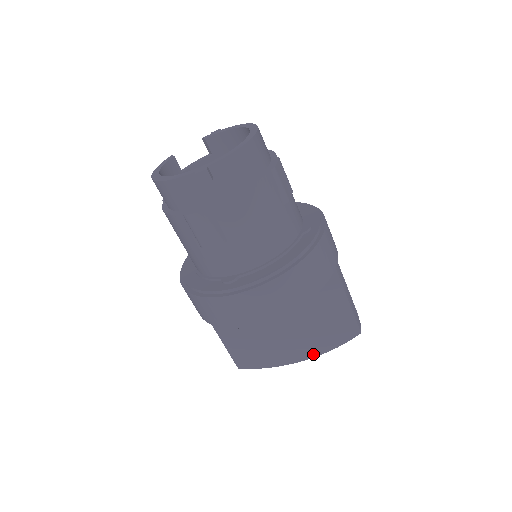
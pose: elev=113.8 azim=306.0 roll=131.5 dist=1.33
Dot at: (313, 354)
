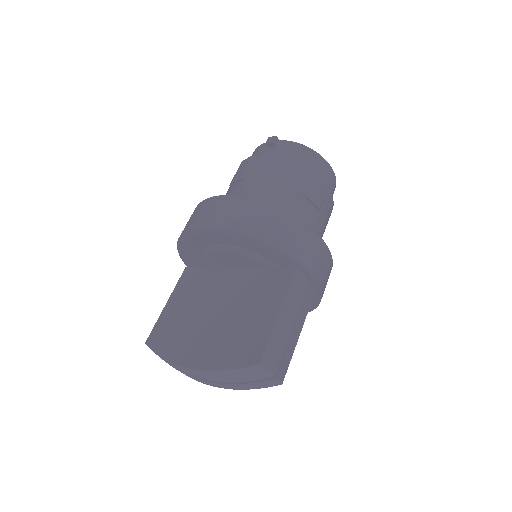
Dot at: (203, 365)
